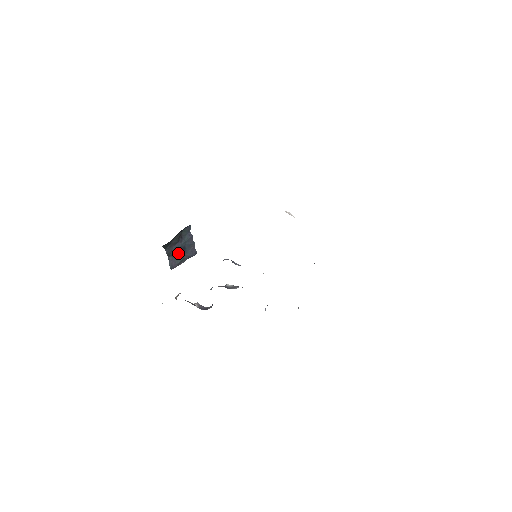
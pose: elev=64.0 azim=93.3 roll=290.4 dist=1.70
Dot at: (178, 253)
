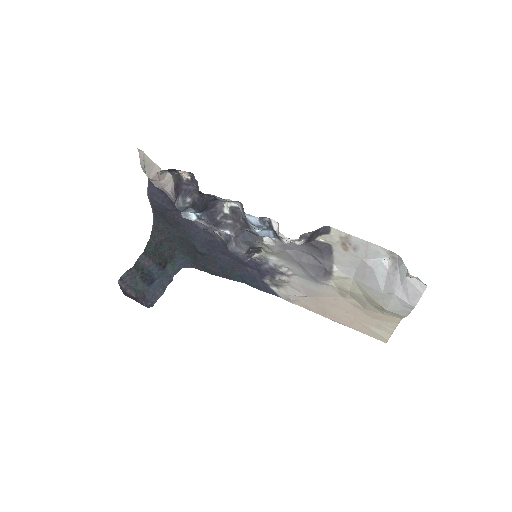
Dot at: (144, 276)
